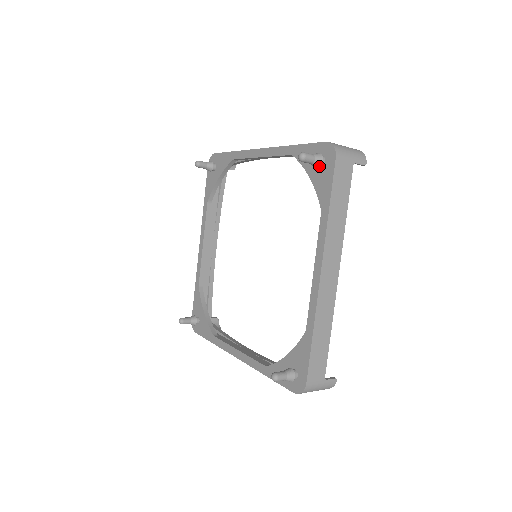
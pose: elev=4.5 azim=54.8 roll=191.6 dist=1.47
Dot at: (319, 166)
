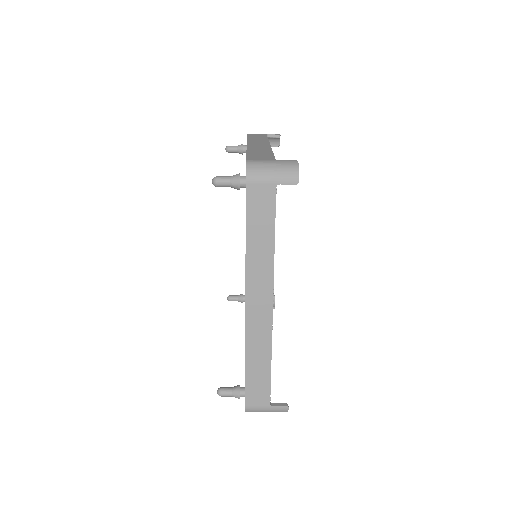
Dot at: (243, 147)
